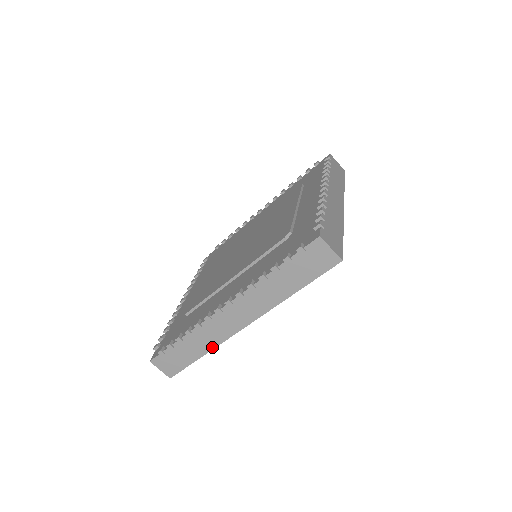
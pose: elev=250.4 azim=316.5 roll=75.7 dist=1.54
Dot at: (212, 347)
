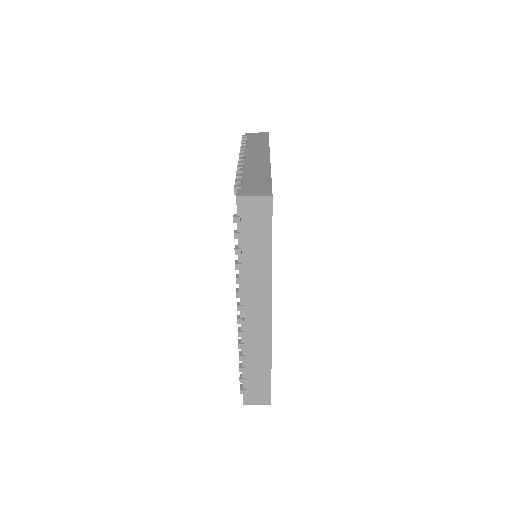
Dot at: (269, 353)
